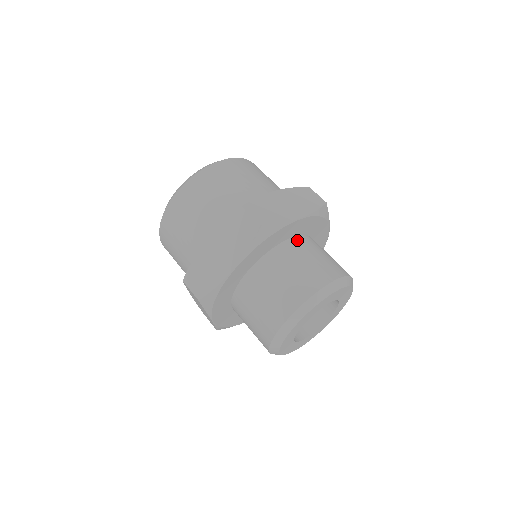
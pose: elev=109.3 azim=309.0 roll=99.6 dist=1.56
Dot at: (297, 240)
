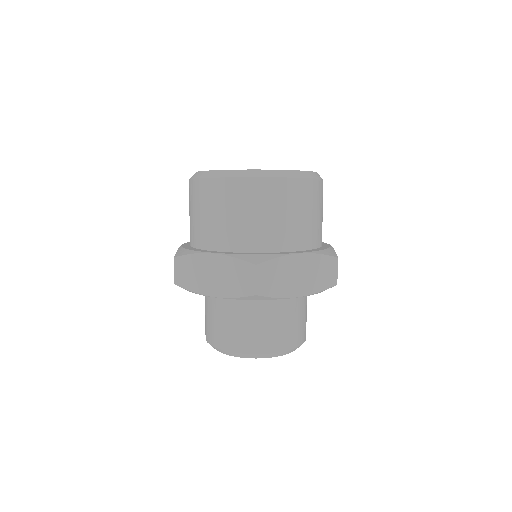
Dot at: occluded
